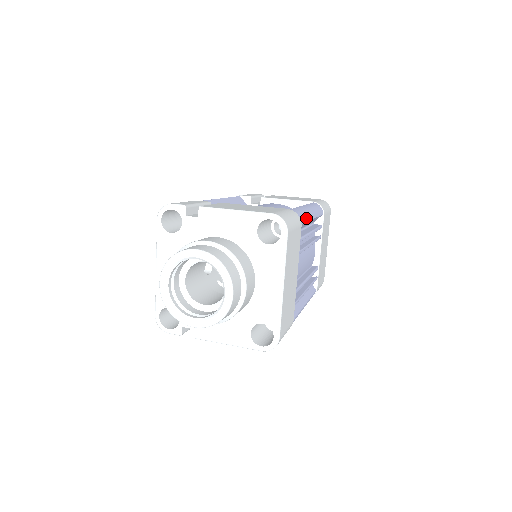
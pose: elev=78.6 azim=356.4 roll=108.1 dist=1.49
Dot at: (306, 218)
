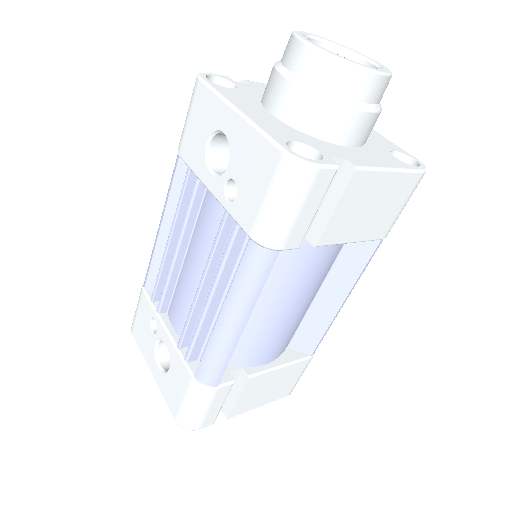
Dot at: occluded
